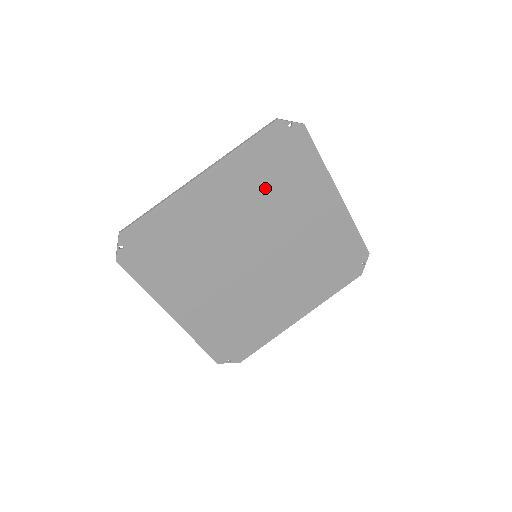
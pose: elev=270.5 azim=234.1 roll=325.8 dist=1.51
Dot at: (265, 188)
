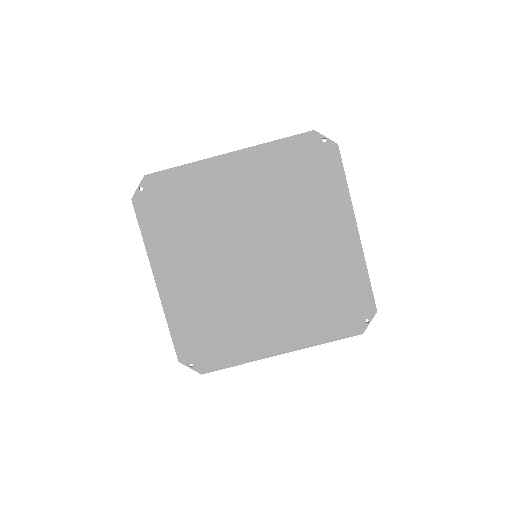
Dot at: (285, 189)
